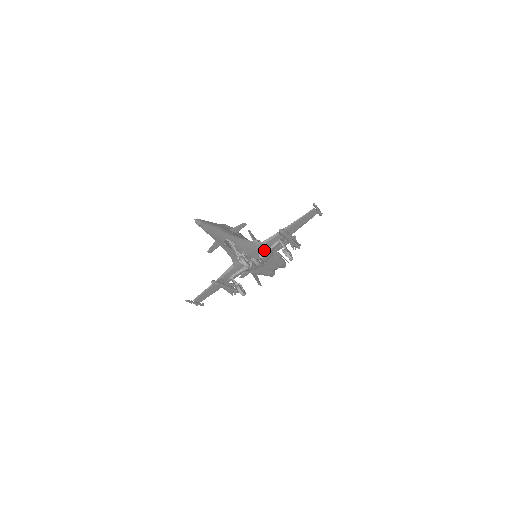
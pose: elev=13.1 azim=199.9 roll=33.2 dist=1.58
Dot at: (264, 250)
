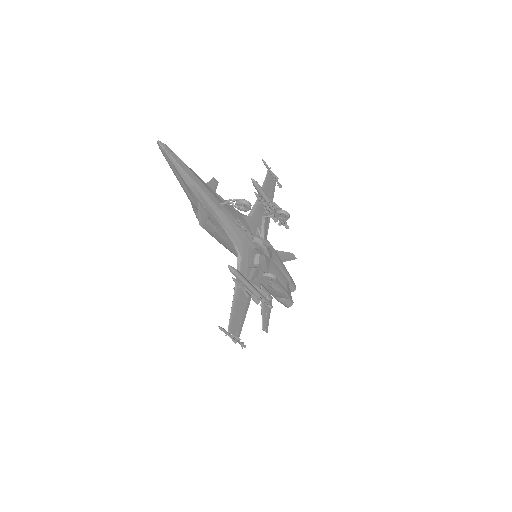
Dot at: occluded
